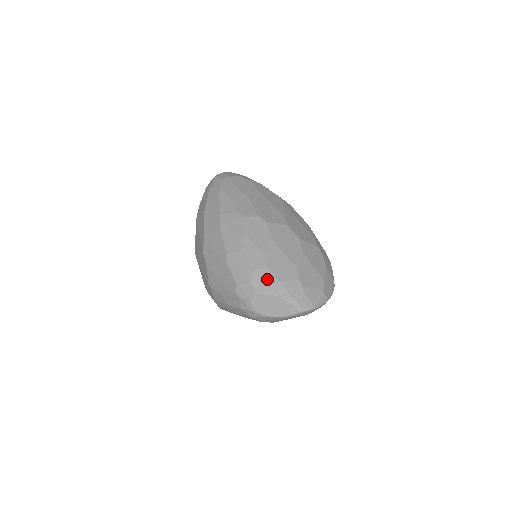
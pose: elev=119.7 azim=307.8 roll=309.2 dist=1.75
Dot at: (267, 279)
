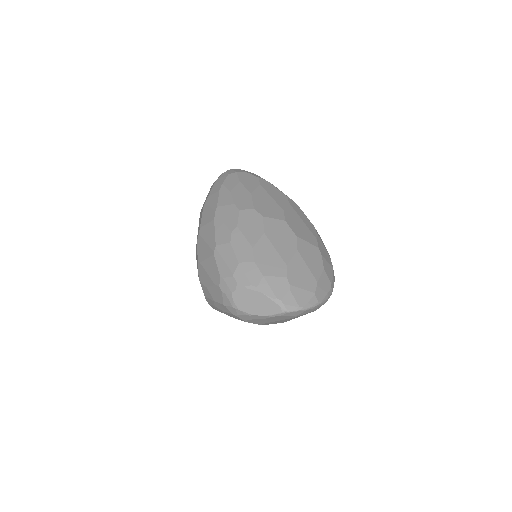
Dot at: (251, 273)
